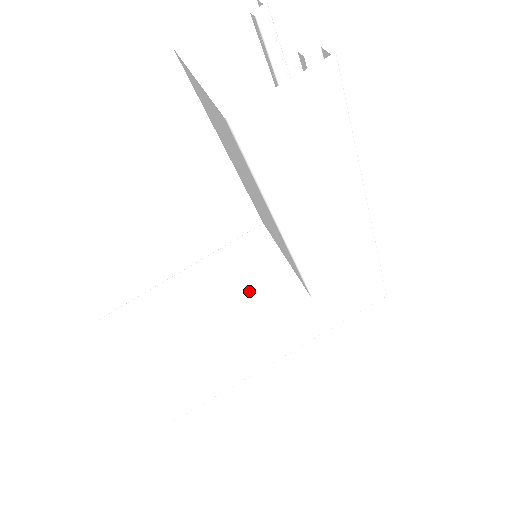
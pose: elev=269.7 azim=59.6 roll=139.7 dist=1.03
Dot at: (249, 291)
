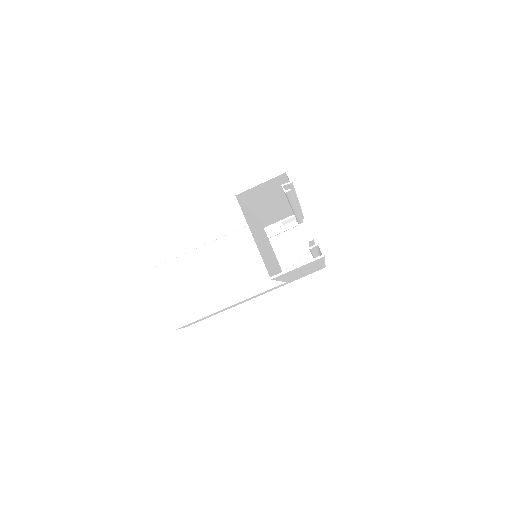
Dot at: (249, 270)
